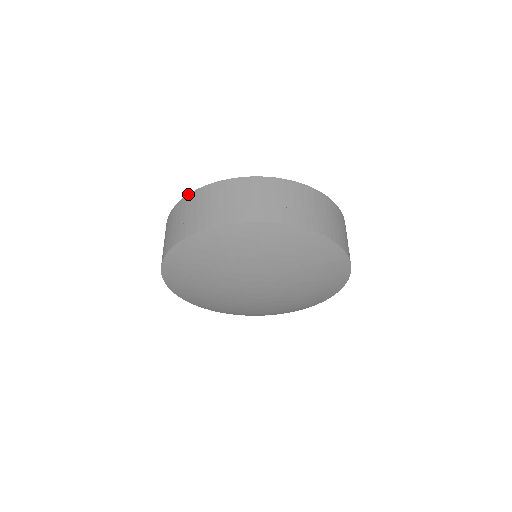
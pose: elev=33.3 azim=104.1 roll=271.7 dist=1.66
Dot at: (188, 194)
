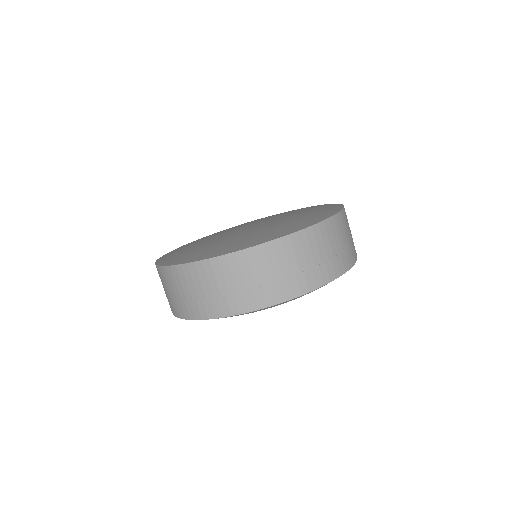
Dot at: (155, 262)
